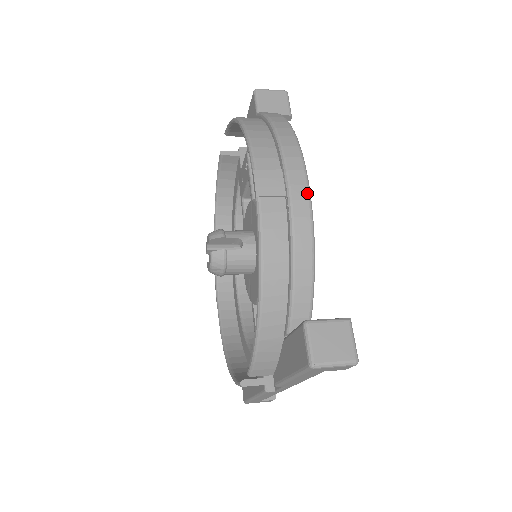
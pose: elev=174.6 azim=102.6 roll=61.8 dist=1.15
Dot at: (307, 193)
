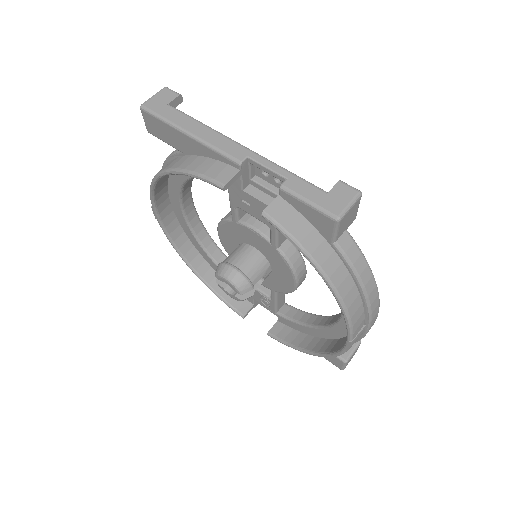
Dot at: occluded
